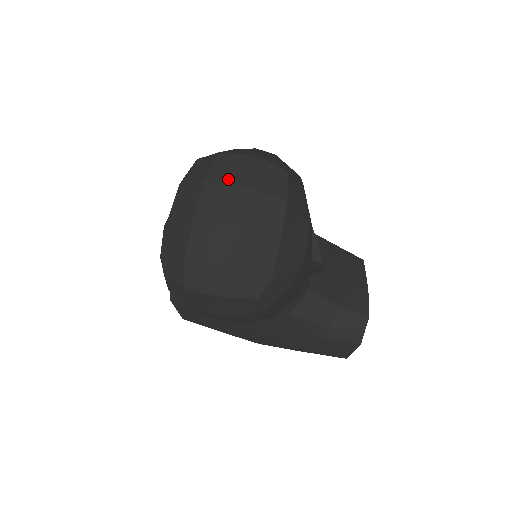
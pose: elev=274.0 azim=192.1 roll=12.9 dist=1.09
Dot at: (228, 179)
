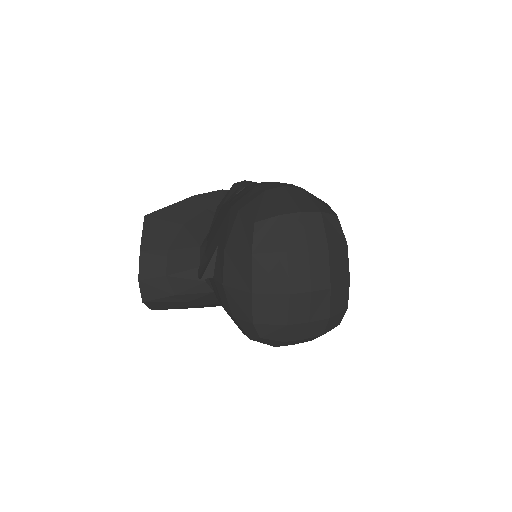
Dot at: (306, 244)
